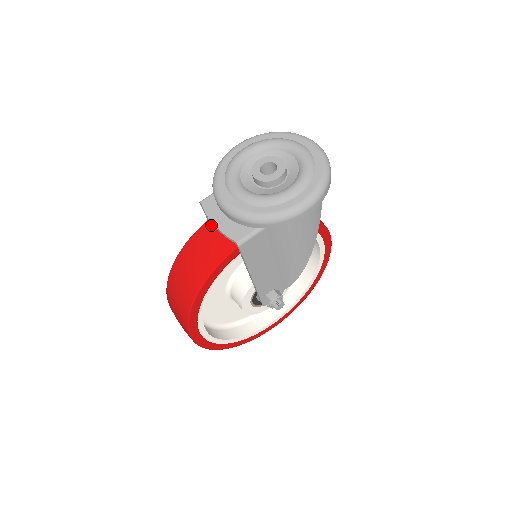
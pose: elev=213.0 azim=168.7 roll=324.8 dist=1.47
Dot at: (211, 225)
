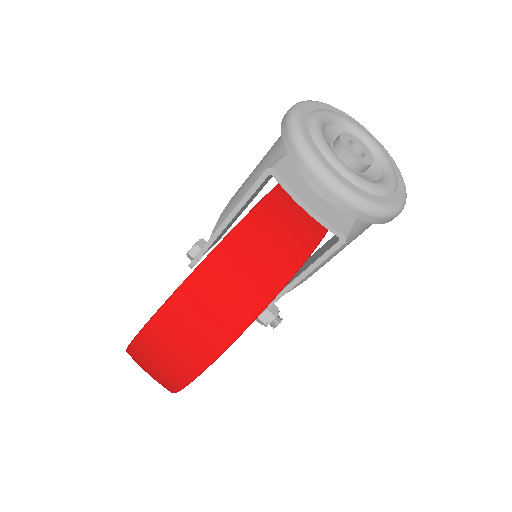
Dot at: (275, 205)
